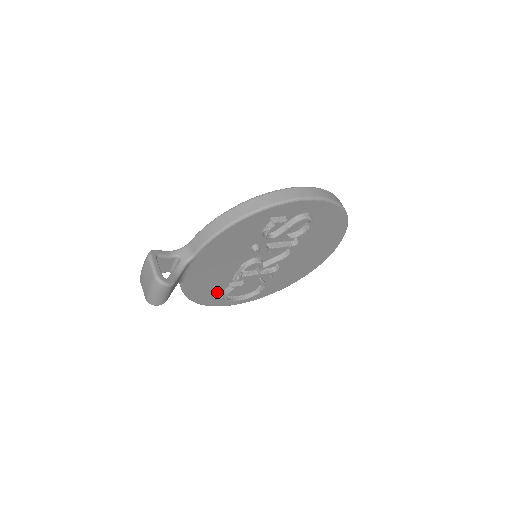
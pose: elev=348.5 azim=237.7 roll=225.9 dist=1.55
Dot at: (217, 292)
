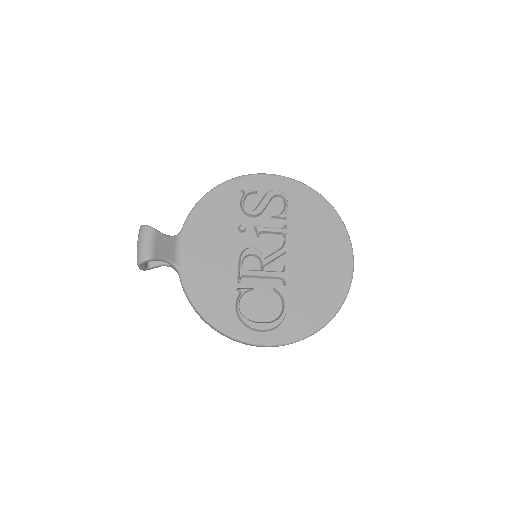
Dot at: (227, 304)
